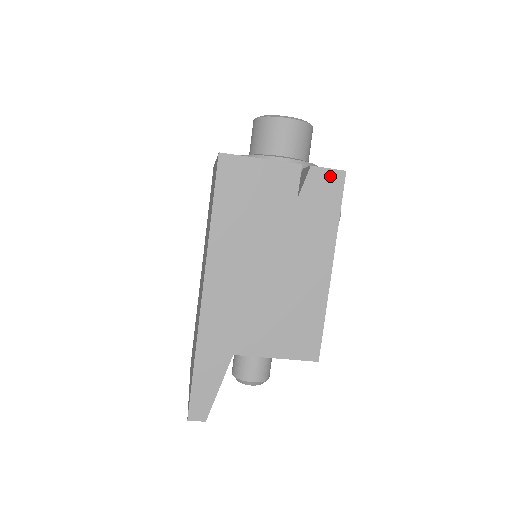
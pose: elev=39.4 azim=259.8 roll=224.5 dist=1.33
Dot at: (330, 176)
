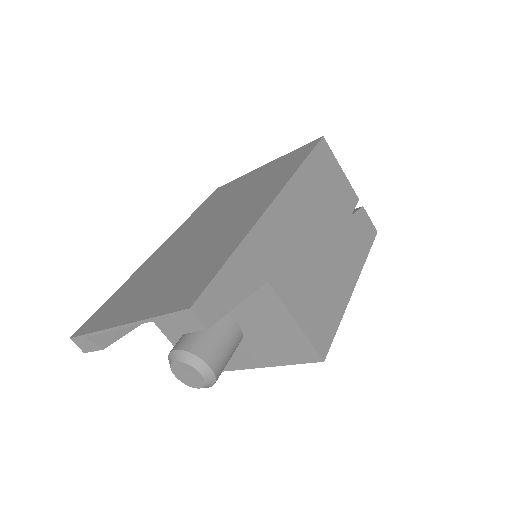
Dot at: (370, 224)
